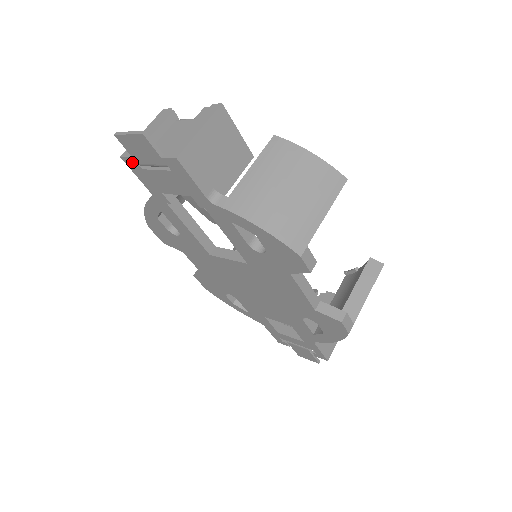
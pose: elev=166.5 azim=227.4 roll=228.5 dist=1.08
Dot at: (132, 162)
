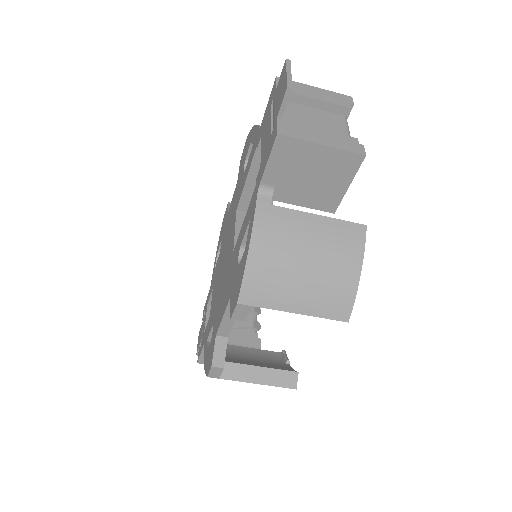
Dot at: (274, 91)
